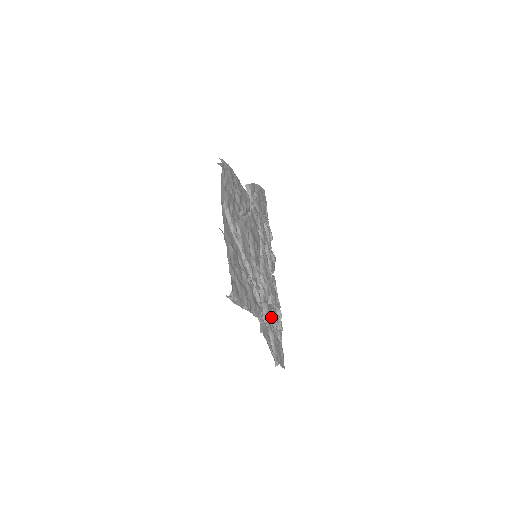
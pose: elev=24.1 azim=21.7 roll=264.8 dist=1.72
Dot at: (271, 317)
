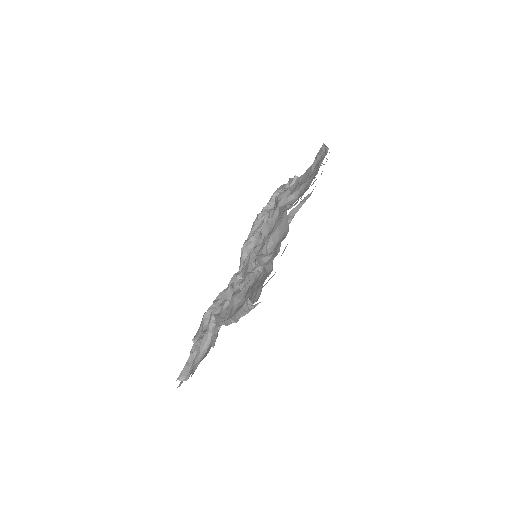
Dot at: occluded
